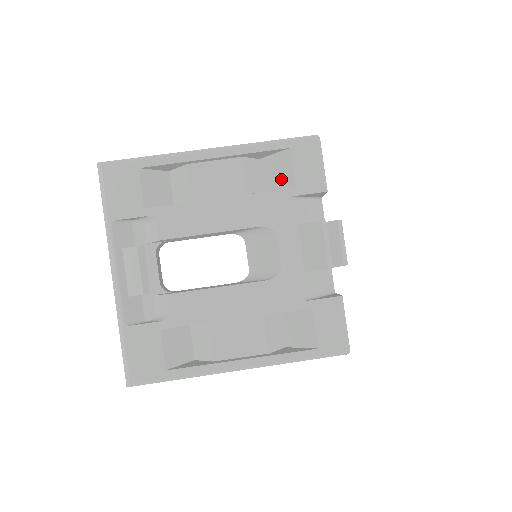
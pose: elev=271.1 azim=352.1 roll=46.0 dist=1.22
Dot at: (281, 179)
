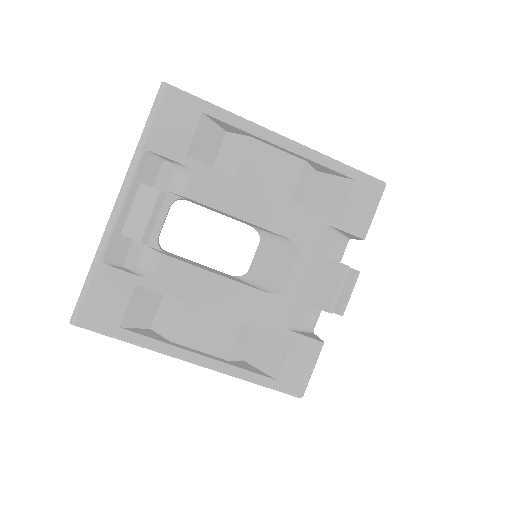
Dot at: (329, 203)
